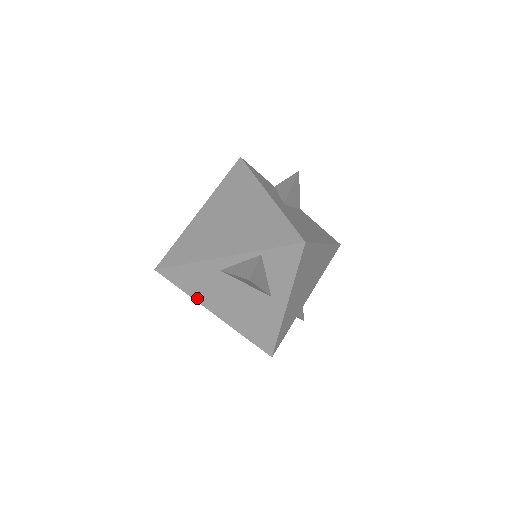
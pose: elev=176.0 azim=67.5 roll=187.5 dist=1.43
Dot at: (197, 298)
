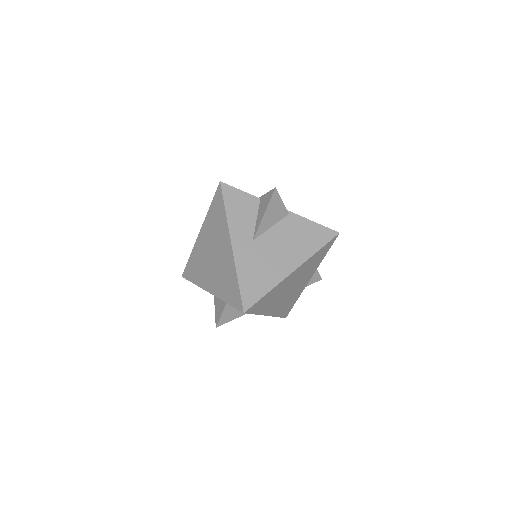
Dot at: occluded
